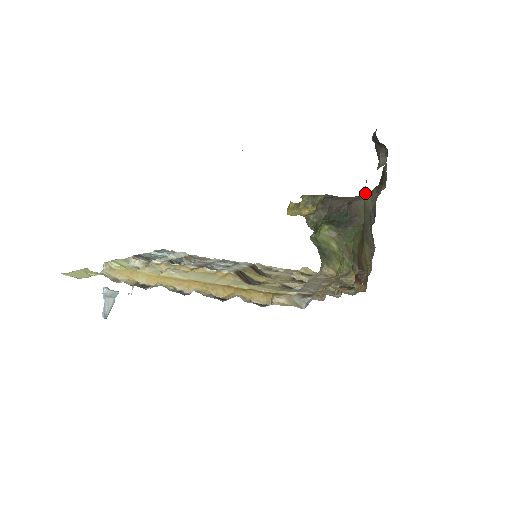
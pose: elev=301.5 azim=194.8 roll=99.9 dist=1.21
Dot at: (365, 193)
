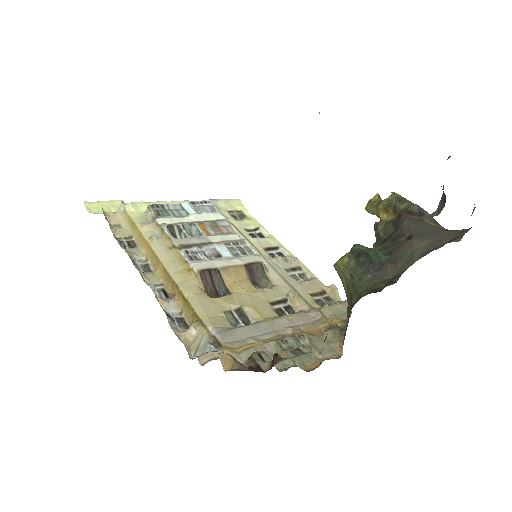
Dot at: occluded
